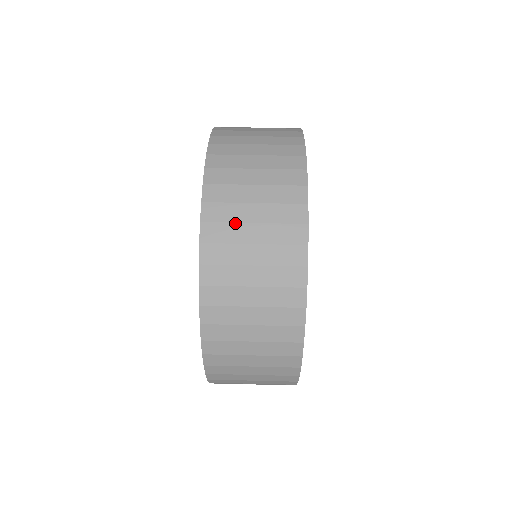
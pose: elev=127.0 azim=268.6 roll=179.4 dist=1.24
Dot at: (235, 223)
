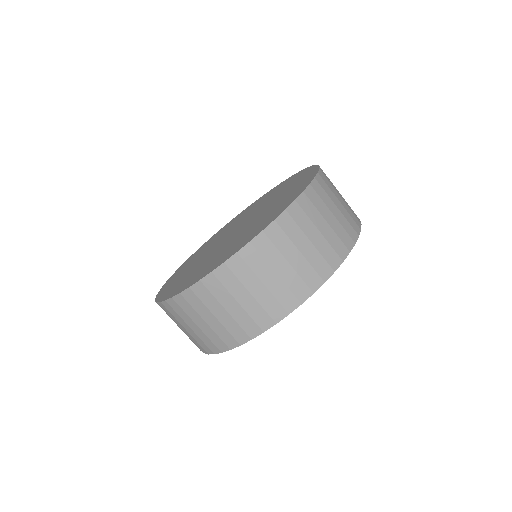
Dot at: (173, 319)
